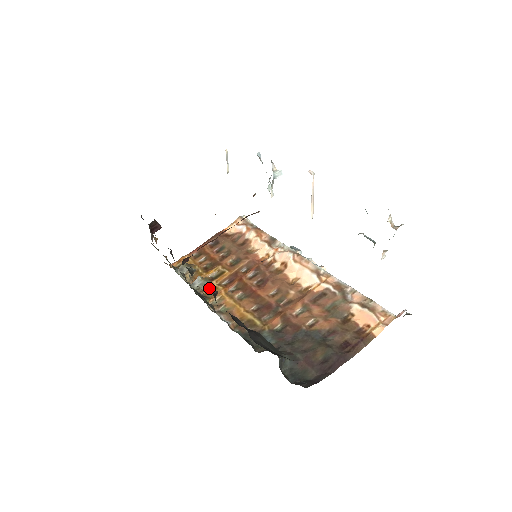
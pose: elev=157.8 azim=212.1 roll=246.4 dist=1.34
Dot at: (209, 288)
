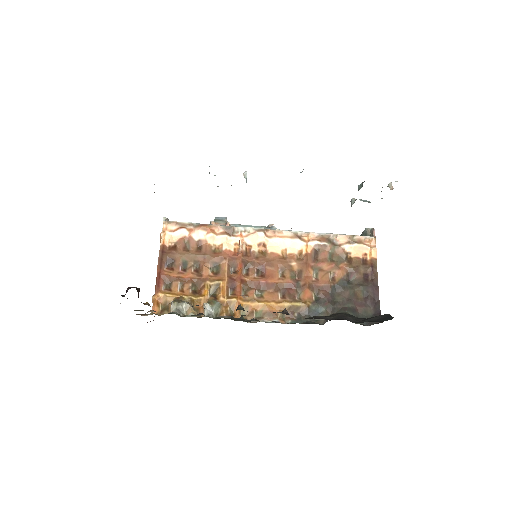
Dot at: (282, 312)
